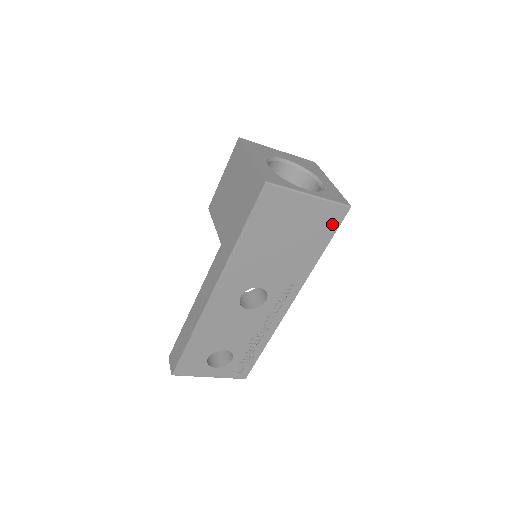
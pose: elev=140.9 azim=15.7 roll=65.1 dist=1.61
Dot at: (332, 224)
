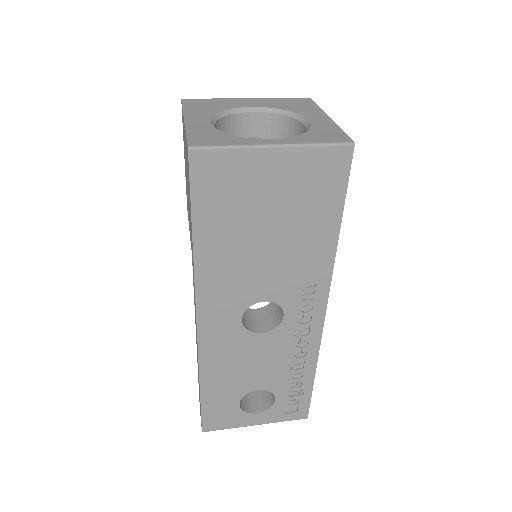
Dot at: (334, 181)
